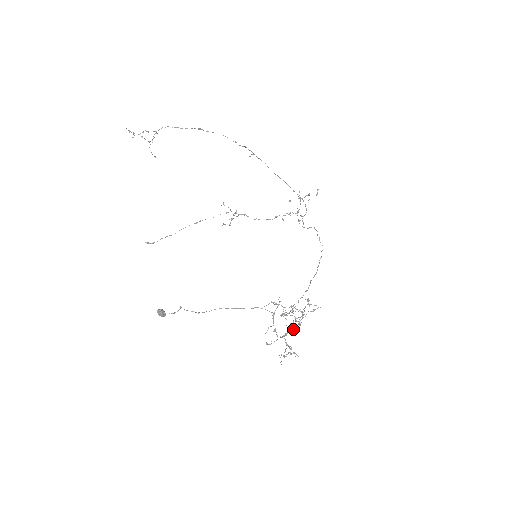
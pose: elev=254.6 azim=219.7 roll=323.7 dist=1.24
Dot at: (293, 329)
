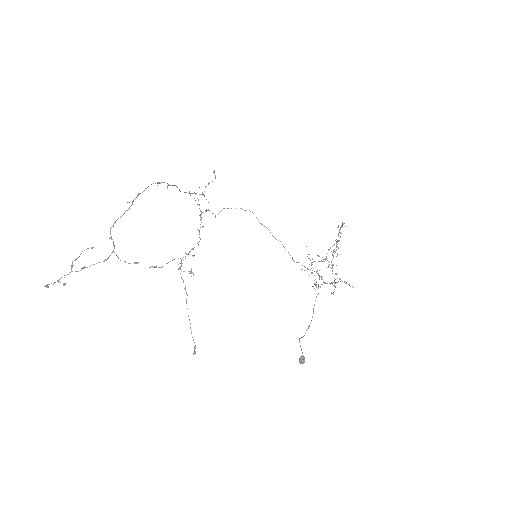
Dot at: (333, 264)
